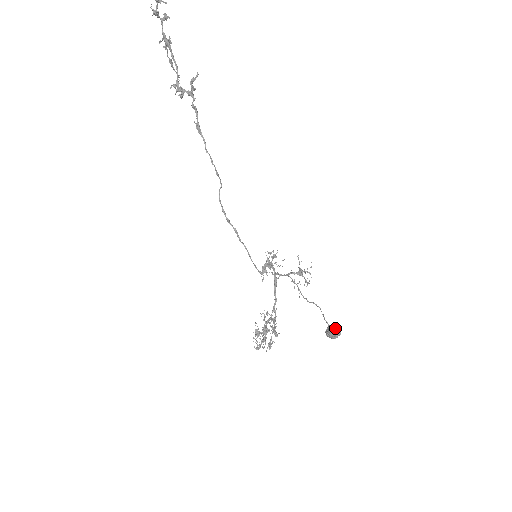
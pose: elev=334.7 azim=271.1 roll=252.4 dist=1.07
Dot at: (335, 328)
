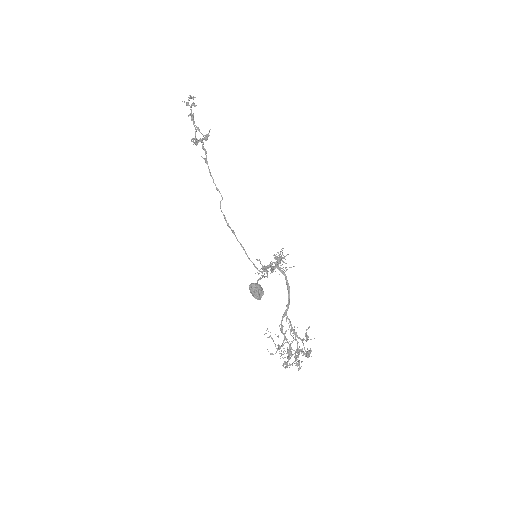
Dot at: (252, 283)
